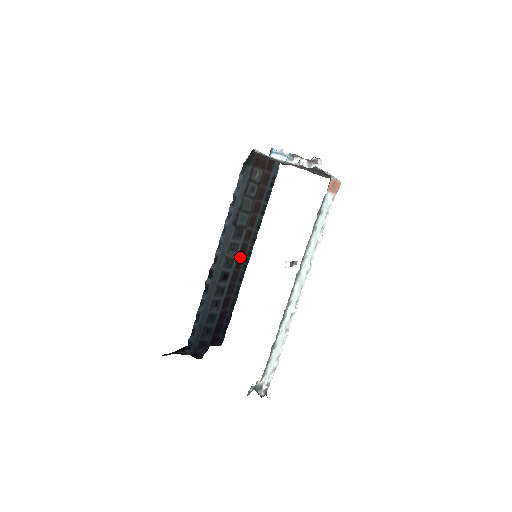
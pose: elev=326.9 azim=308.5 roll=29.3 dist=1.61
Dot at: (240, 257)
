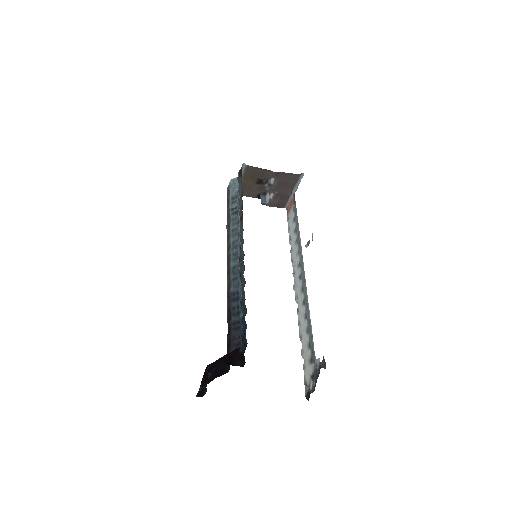
Dot at: (228, 268)
